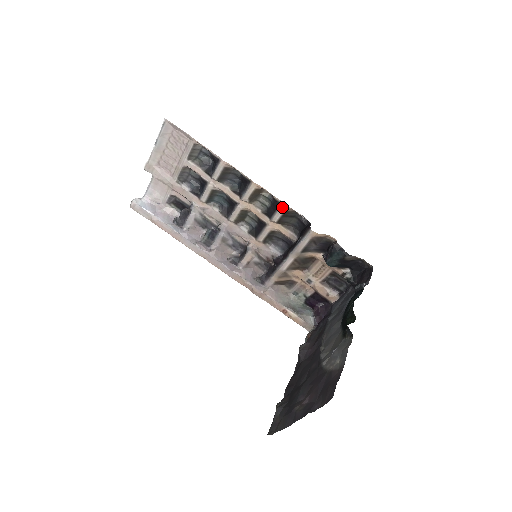
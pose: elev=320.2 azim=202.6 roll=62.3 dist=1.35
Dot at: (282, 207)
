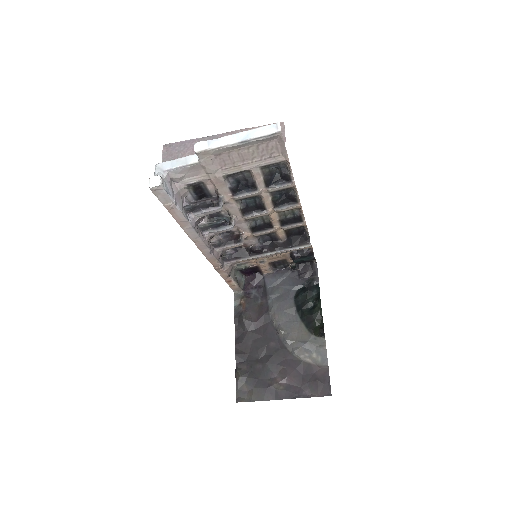
Dot at: (302, 224)
